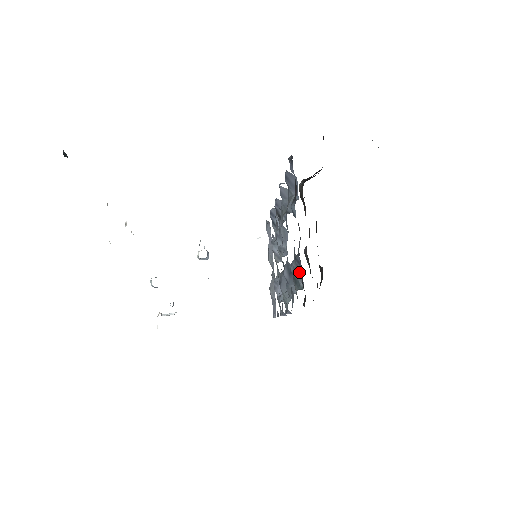
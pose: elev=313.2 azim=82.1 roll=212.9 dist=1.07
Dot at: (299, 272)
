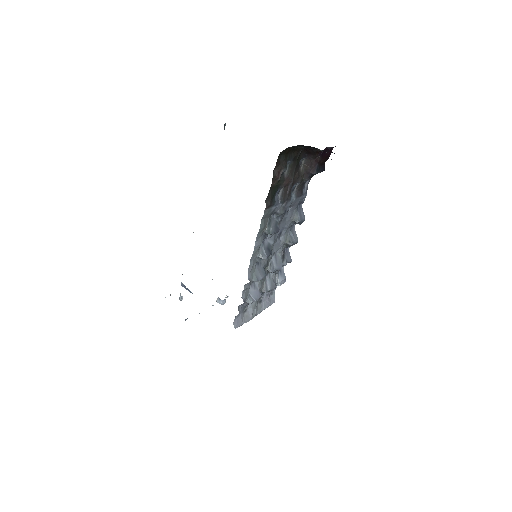
Dot at: (275, 199)
